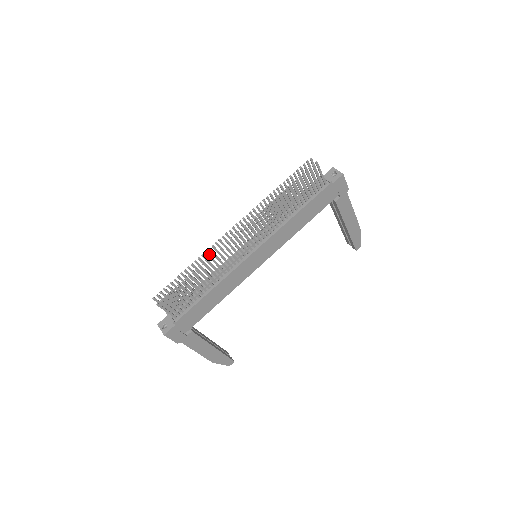
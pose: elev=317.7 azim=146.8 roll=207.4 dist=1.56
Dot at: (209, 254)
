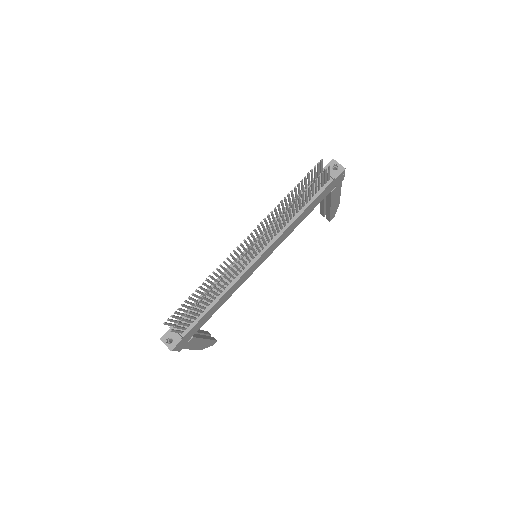
Dot at: (219, 269)
